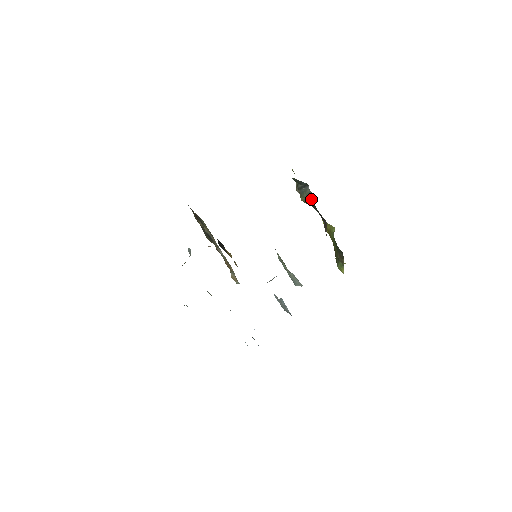
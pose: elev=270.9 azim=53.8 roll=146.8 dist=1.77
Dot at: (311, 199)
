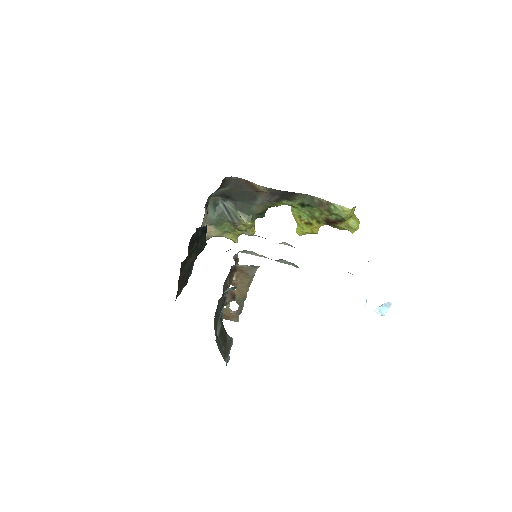
Dot at: (236, 204)
